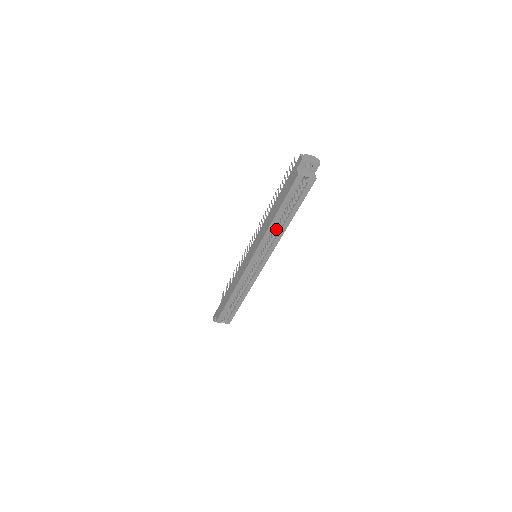
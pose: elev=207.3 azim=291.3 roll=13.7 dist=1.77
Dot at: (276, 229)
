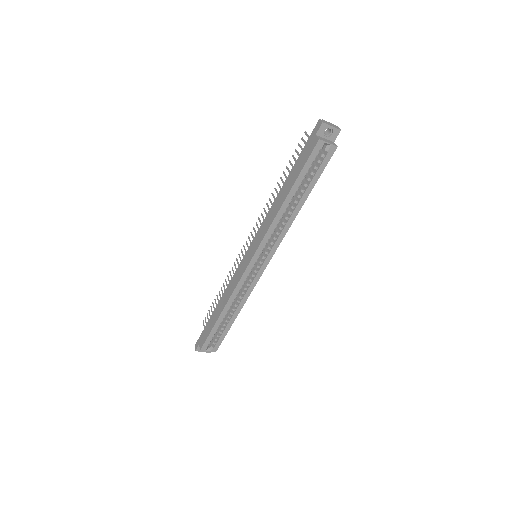
Dot at: (285, 216)
